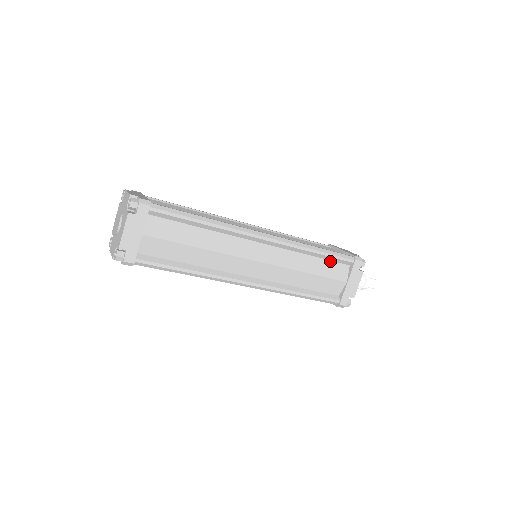
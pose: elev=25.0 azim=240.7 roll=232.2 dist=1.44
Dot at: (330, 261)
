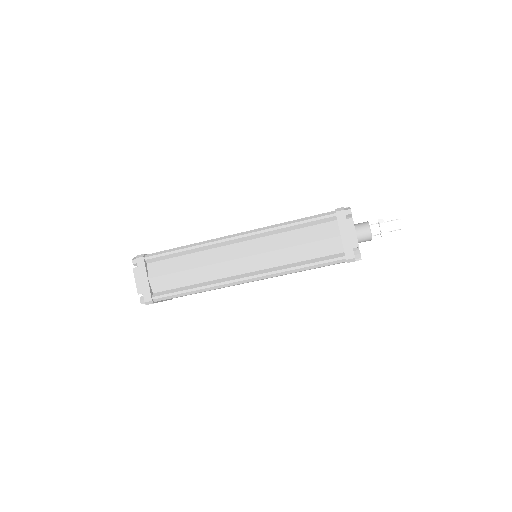
Dot at: (313, 226)
